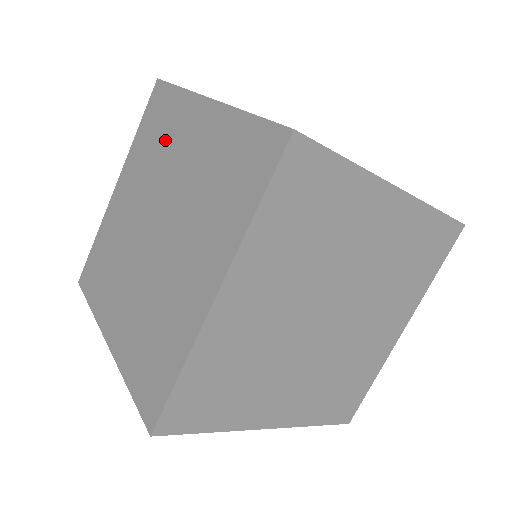
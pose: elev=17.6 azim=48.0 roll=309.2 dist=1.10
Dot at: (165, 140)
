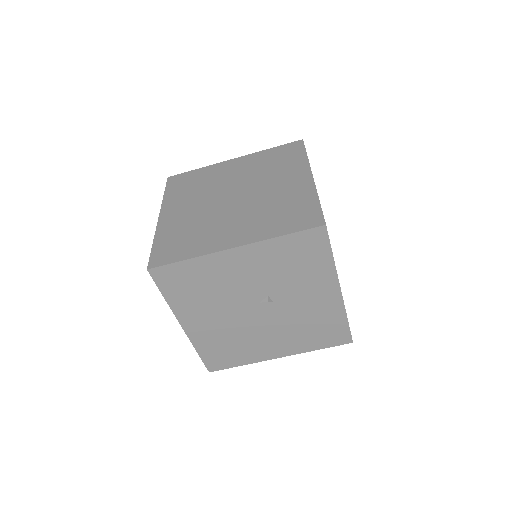
Dot at: occluded
